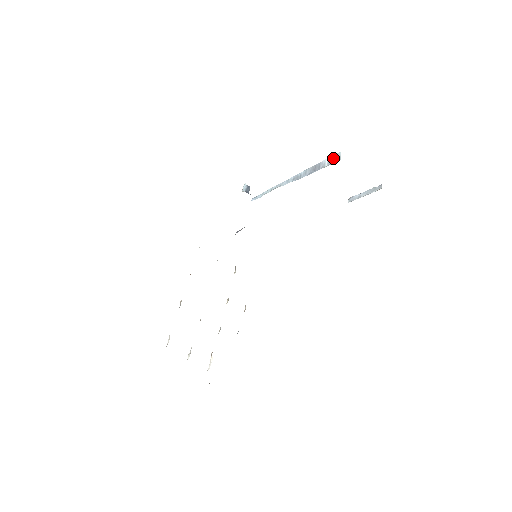
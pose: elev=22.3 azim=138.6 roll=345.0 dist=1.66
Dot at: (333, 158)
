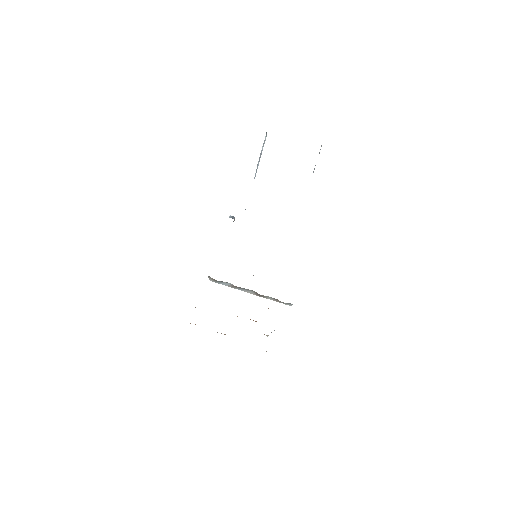
Dot at: (265, 138)
